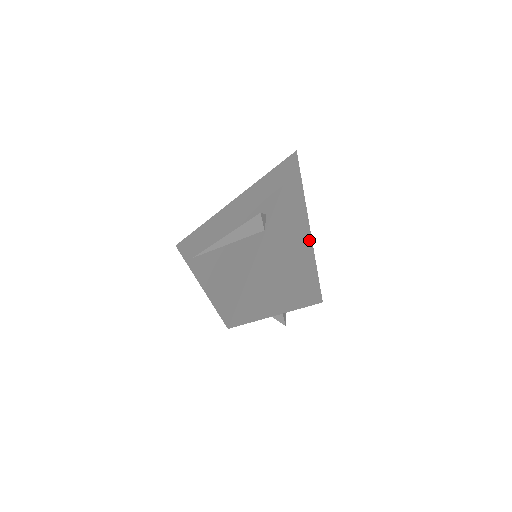
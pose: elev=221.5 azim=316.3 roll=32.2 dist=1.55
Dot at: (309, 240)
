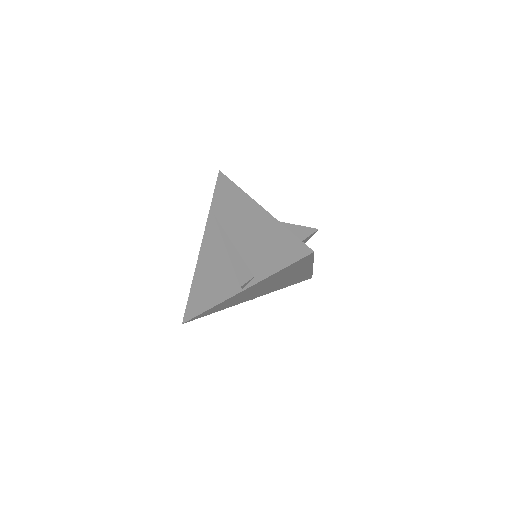
Dot at: (308, 270)
